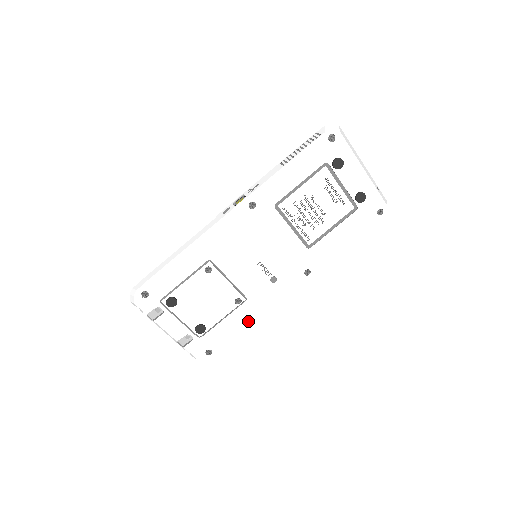
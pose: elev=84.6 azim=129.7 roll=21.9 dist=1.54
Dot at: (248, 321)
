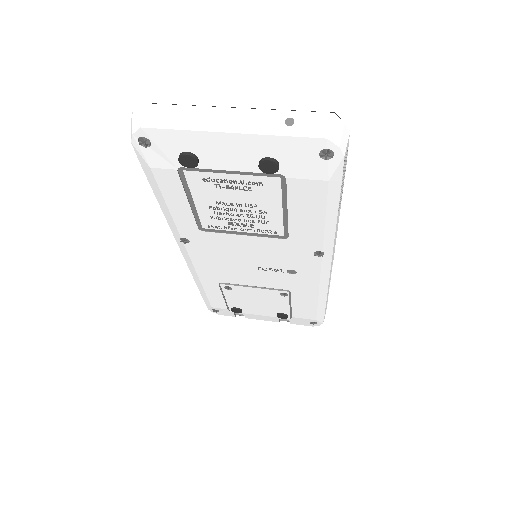
Dot at: (315, 301)
